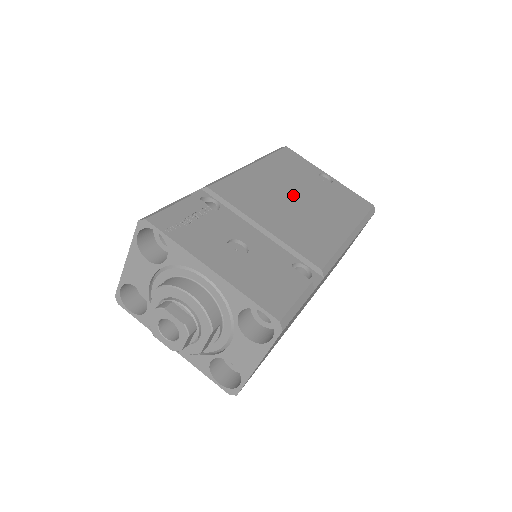
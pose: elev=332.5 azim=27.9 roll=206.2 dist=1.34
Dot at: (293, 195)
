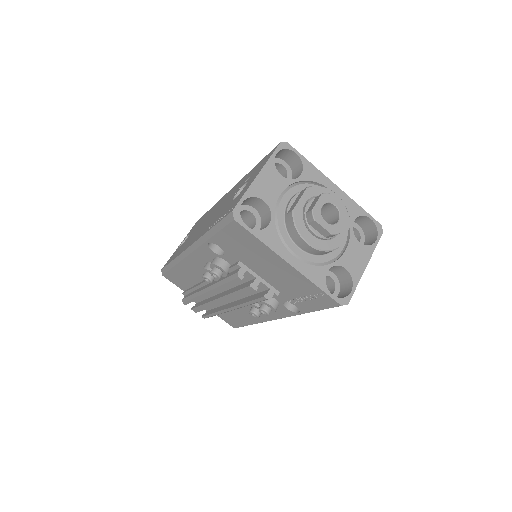
Dot at: occluded
